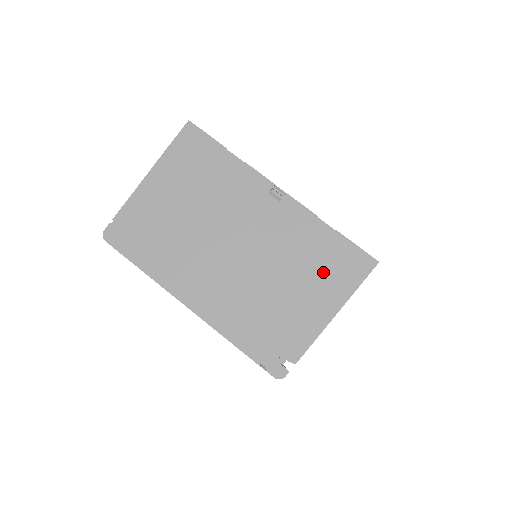
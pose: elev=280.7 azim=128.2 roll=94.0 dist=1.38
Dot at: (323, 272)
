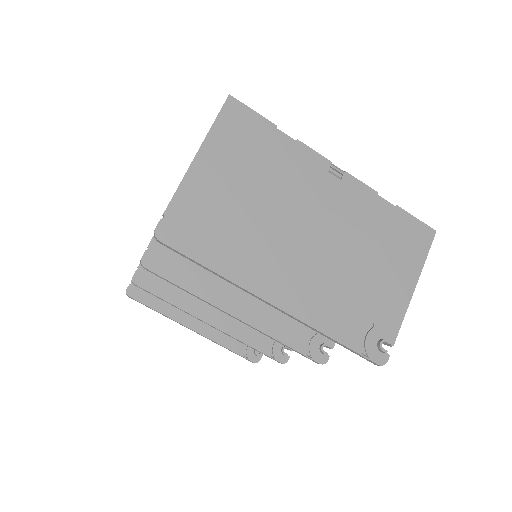
Dot at: (395, 247)
